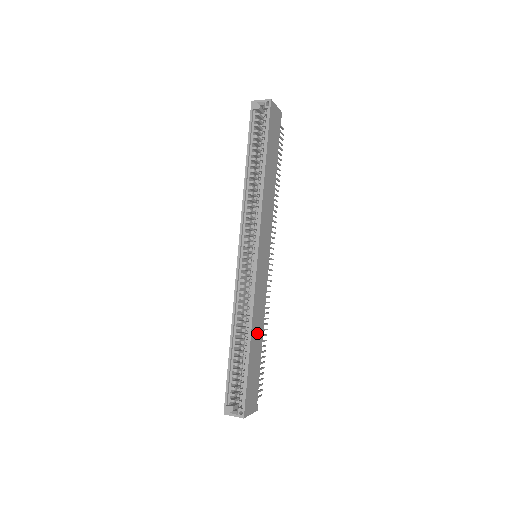
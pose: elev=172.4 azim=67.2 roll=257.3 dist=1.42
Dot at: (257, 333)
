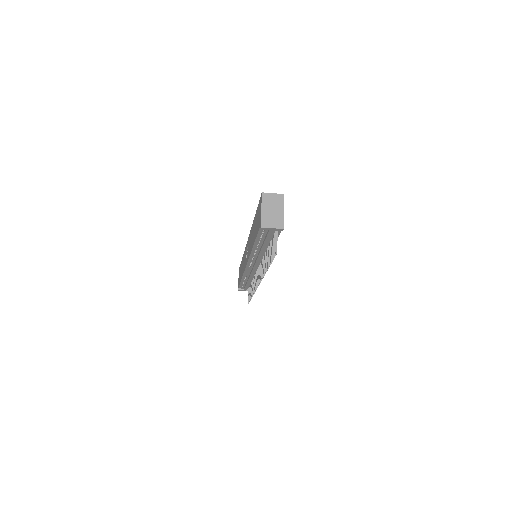
Dot at: occluded
